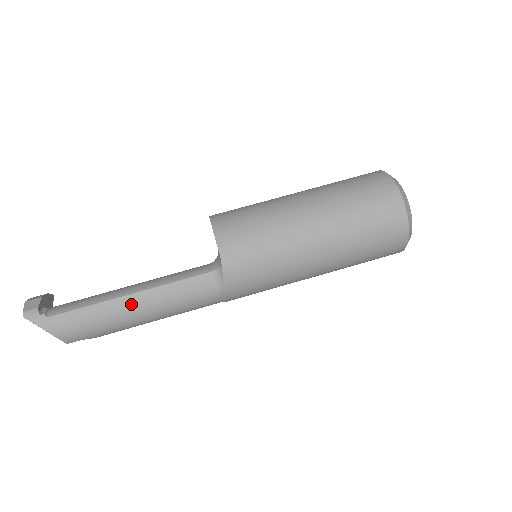
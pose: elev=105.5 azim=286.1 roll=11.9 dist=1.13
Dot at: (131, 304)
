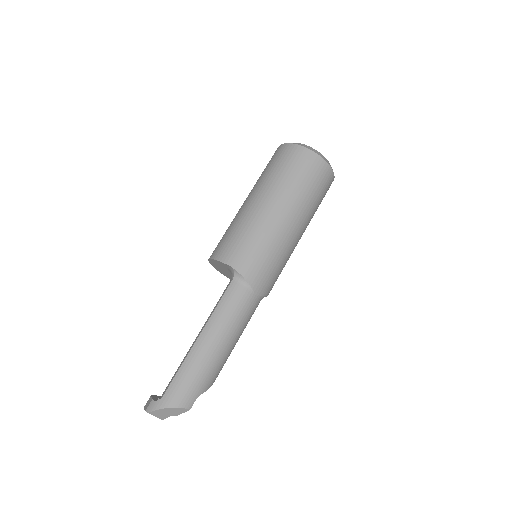
Dot at: (204, 342)
